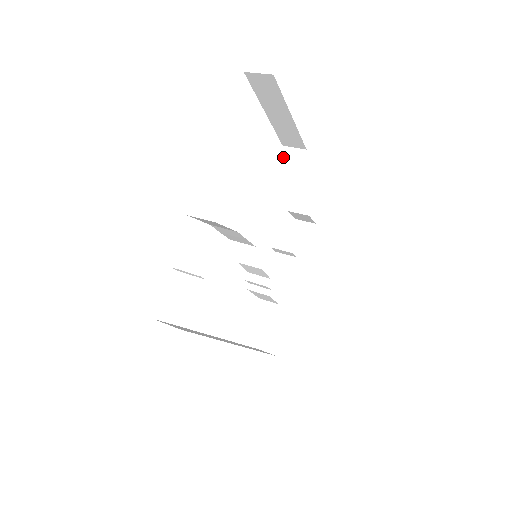
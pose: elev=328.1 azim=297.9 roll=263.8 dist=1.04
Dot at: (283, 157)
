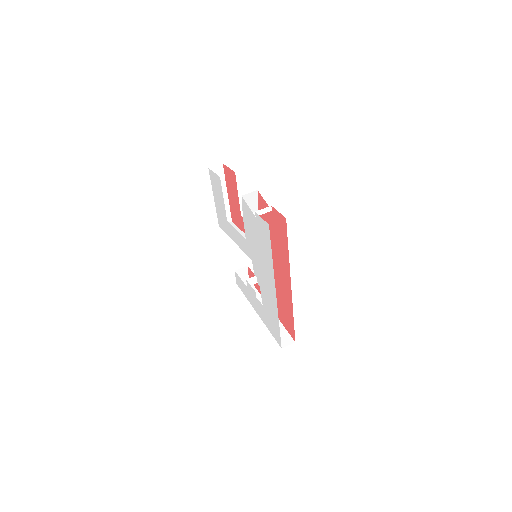
Dot at: occluded
